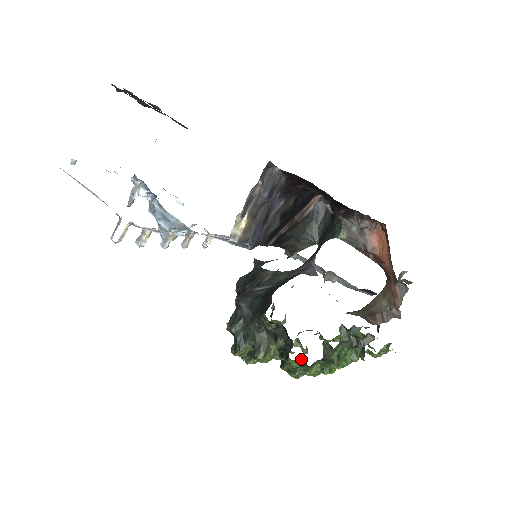
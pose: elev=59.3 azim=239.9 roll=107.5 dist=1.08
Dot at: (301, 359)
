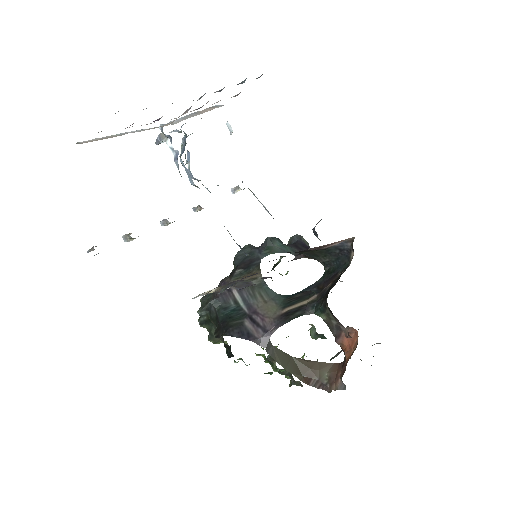
Dot at: occluded
